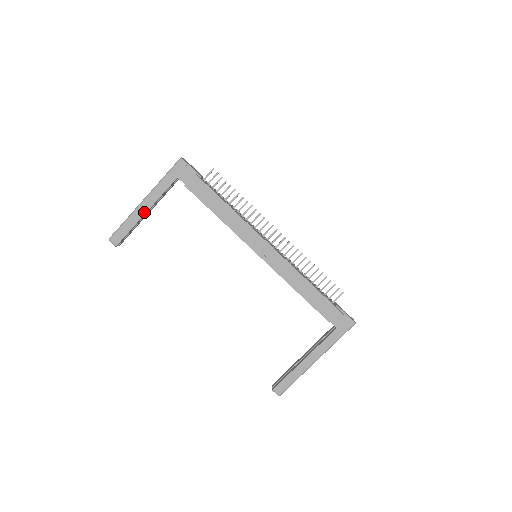
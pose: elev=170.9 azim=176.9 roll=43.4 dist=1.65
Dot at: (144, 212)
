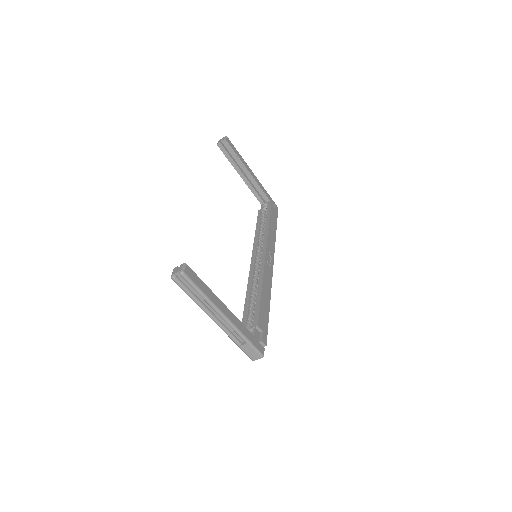
Dot at: (248, 170)
